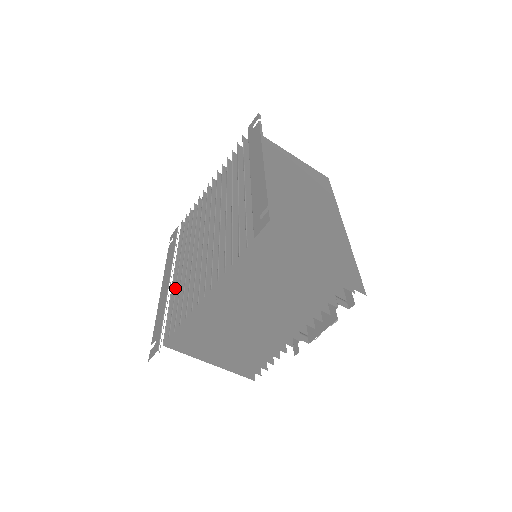
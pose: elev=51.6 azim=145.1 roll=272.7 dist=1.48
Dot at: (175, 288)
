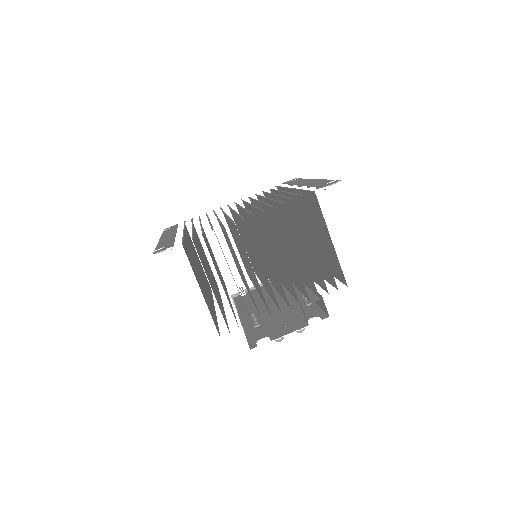
Dot at: (192, 230)
